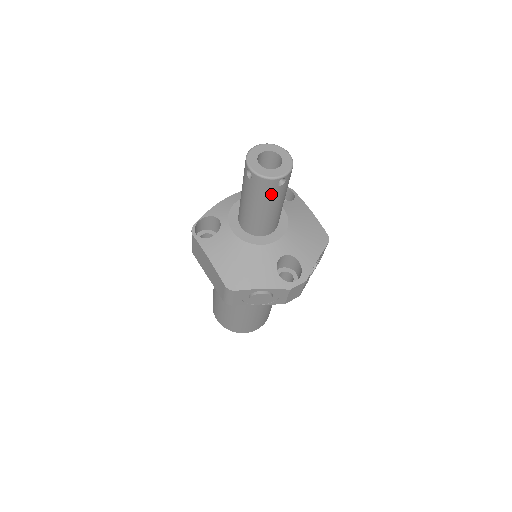
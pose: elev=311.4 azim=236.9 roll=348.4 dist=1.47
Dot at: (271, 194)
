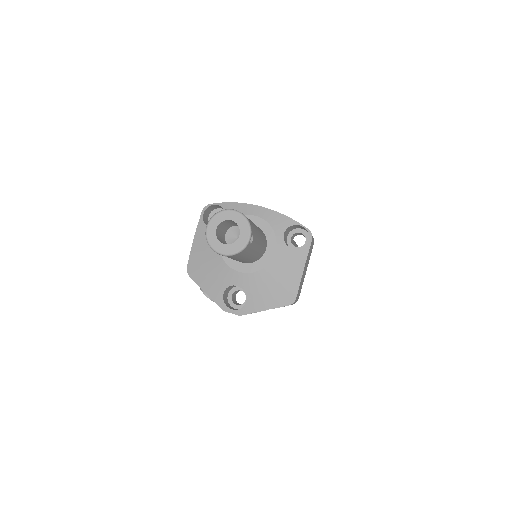
Dot at: occluded
